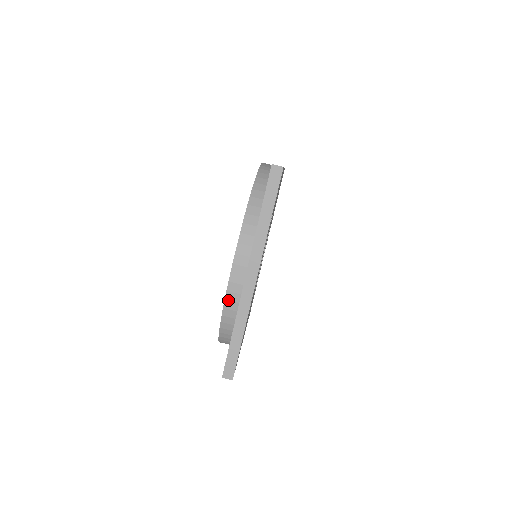
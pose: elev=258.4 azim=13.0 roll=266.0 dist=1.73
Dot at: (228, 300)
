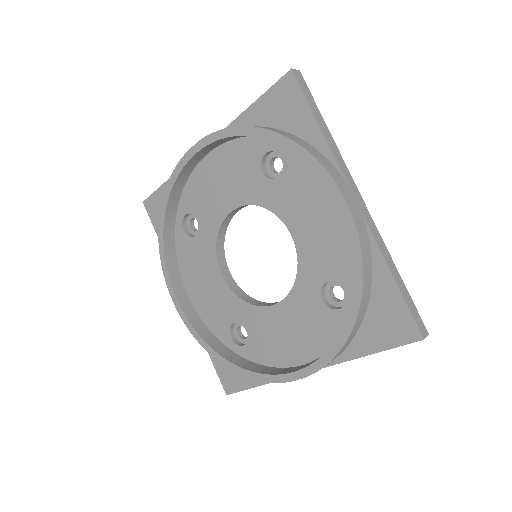
Dot at: (362, 240)
